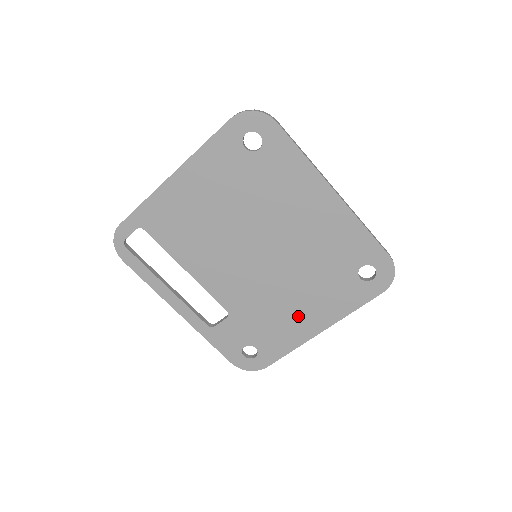
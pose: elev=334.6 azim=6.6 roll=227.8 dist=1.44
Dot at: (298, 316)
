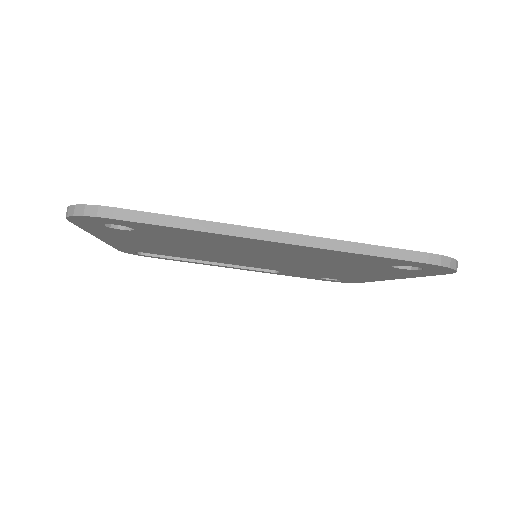
Dot at: (353, 275)
